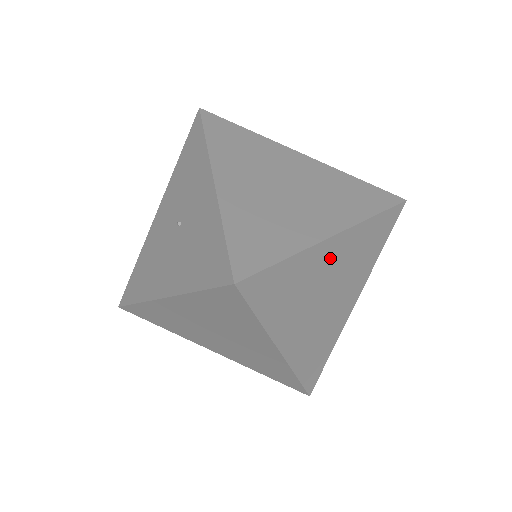
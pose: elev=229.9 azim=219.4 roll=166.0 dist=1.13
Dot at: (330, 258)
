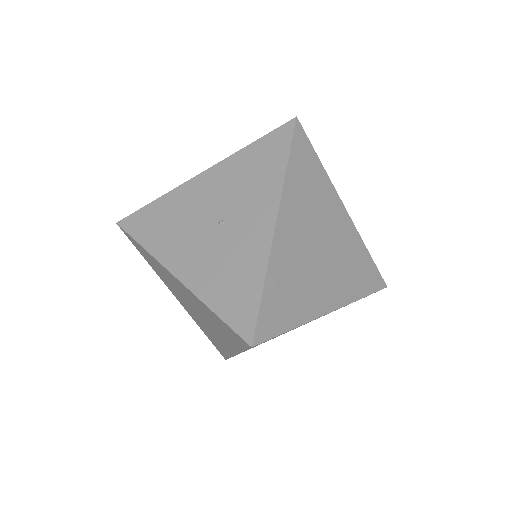
Dot at: occluded
